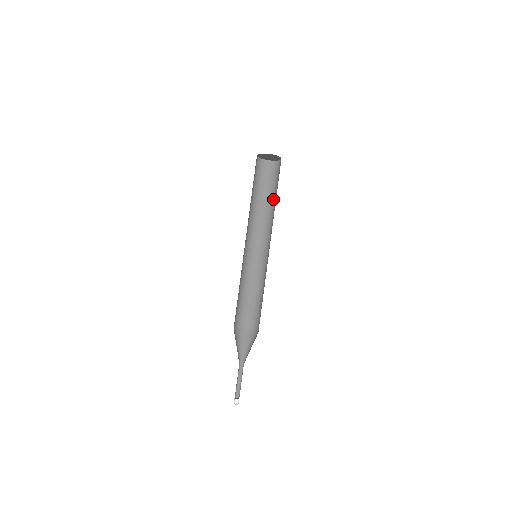
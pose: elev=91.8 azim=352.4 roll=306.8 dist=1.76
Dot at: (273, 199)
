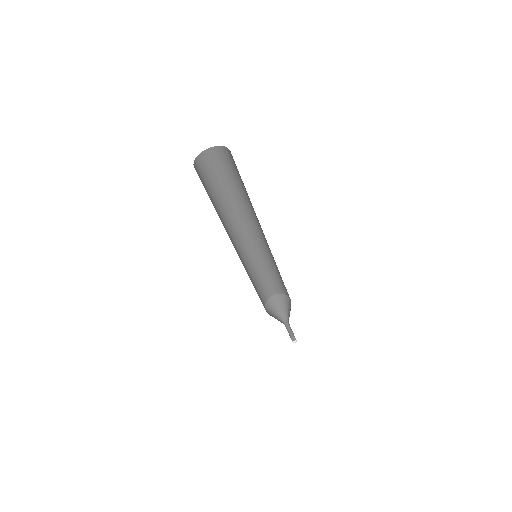
Dot at: (236, 191)
